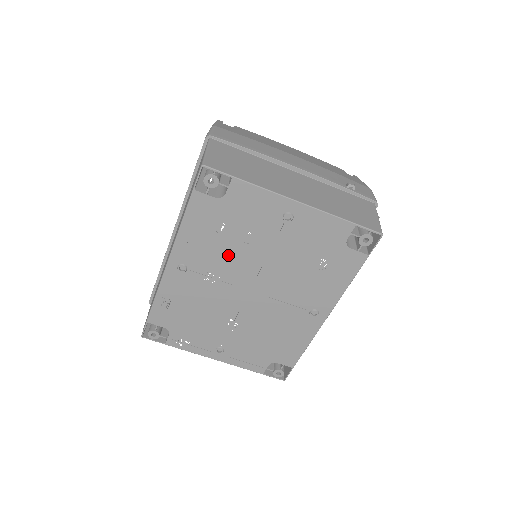
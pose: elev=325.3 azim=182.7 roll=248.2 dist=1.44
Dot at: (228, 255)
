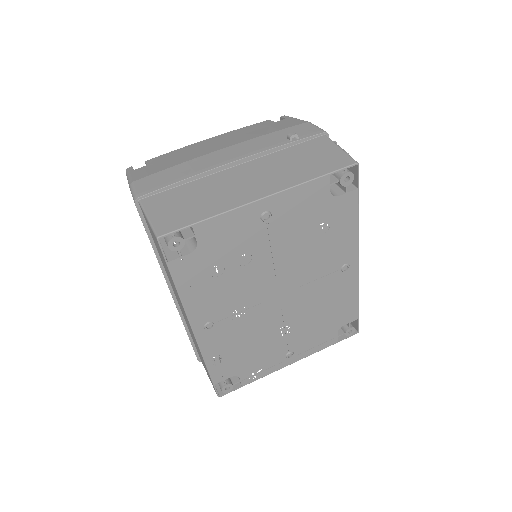
Dot at: (239, 286)
